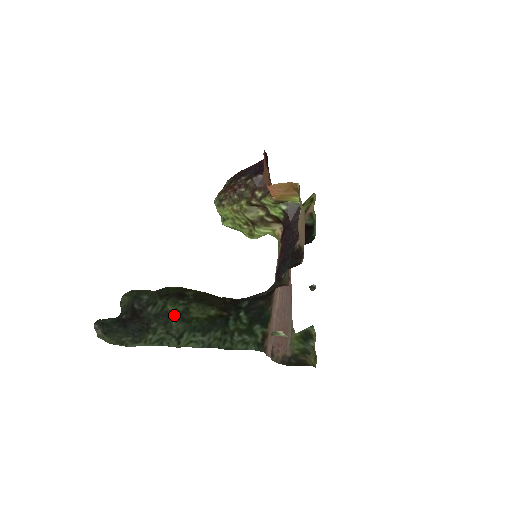
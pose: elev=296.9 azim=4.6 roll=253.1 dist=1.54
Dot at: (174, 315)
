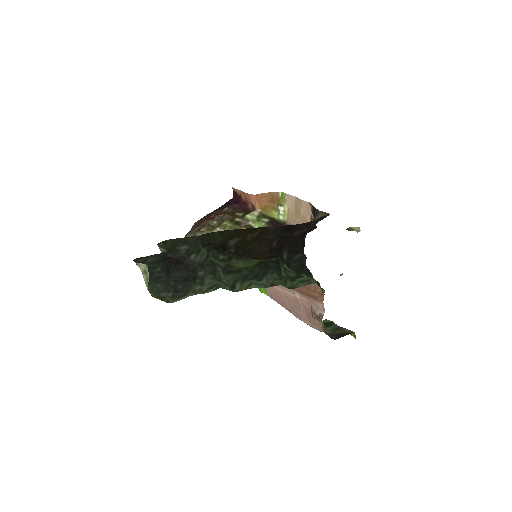
Dot at: (219, 267)
